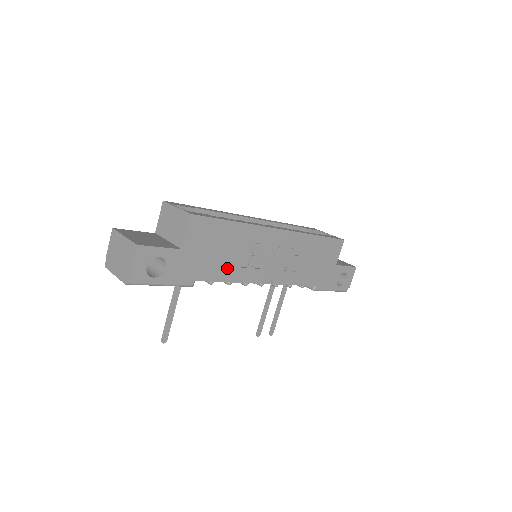
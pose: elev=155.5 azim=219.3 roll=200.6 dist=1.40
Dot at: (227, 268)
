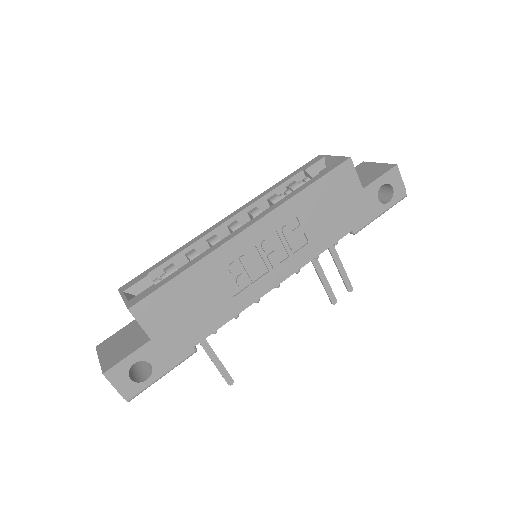
Dot at: (218, 310)
